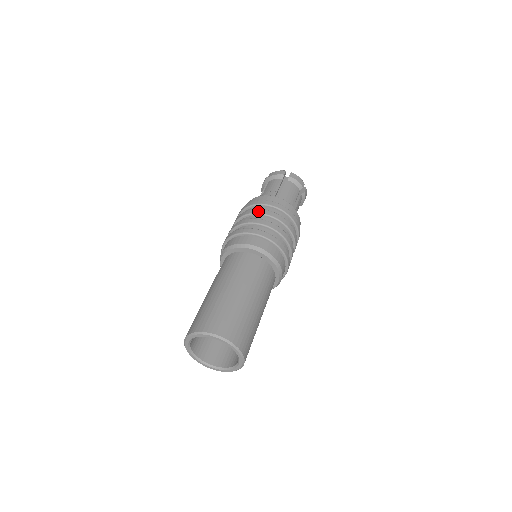
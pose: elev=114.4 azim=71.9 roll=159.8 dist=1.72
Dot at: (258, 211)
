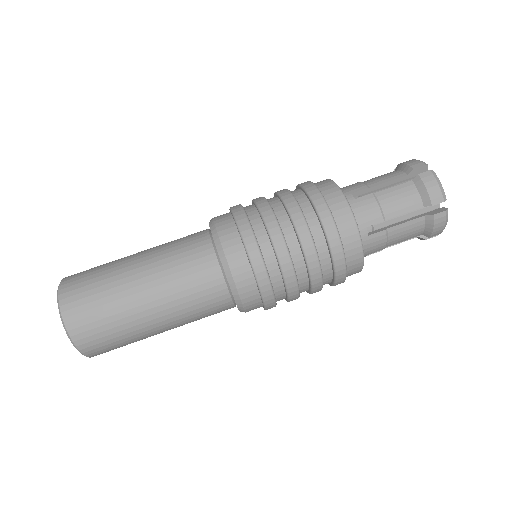
Dot at: (306, 242)
